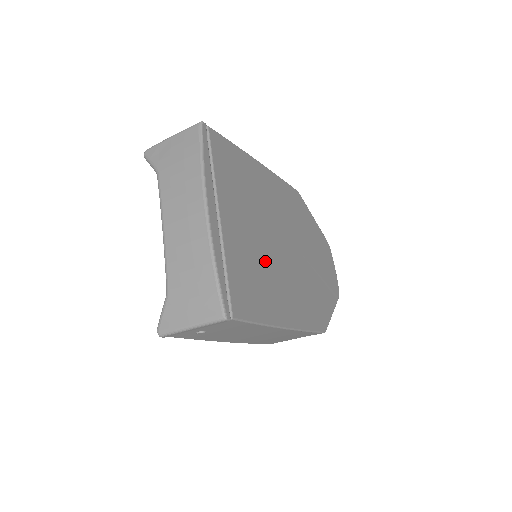
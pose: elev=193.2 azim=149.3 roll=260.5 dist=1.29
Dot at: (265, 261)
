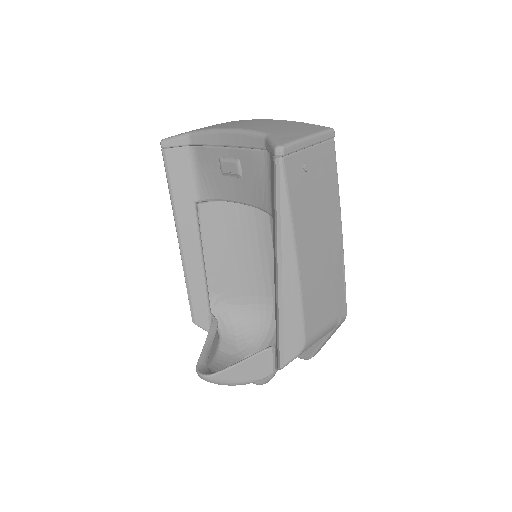
Dot at: occluded
